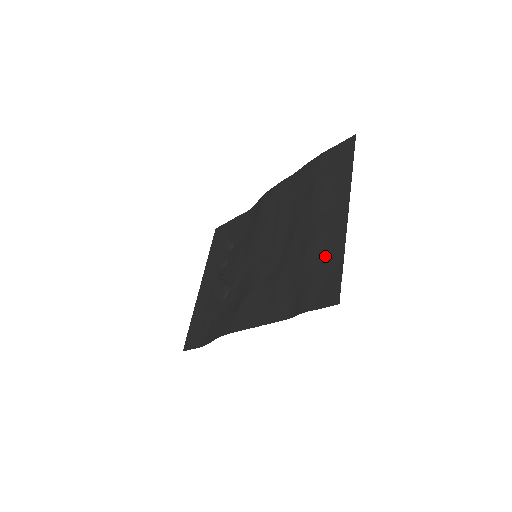
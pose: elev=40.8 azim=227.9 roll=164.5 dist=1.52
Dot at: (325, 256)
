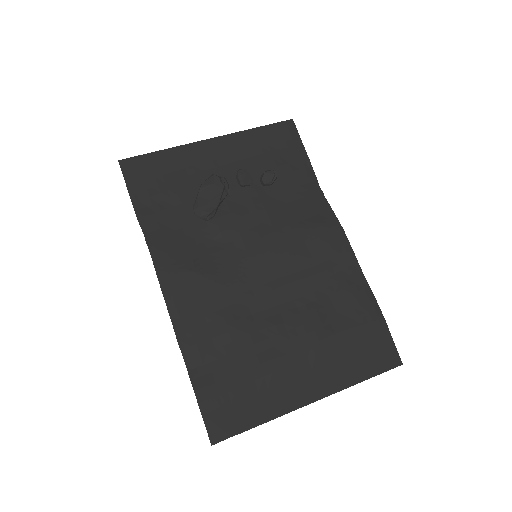
Dot at: (260, 396)
